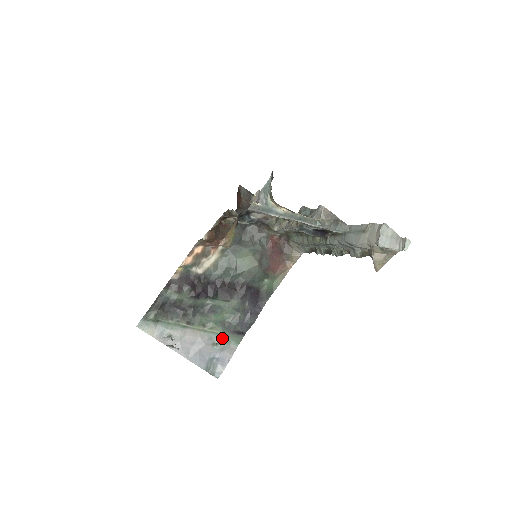
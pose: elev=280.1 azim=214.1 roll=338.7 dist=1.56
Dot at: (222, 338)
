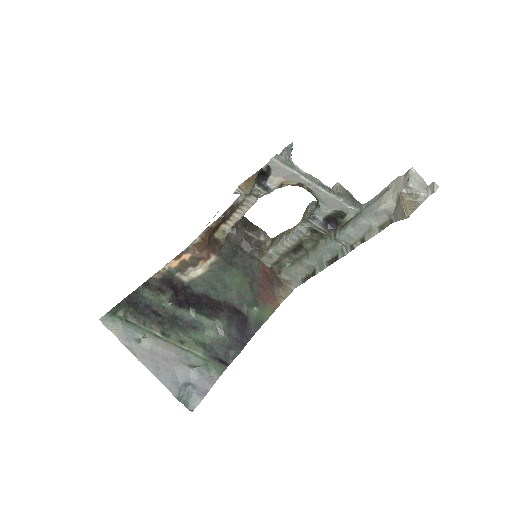
Dot at: (202, 361)
